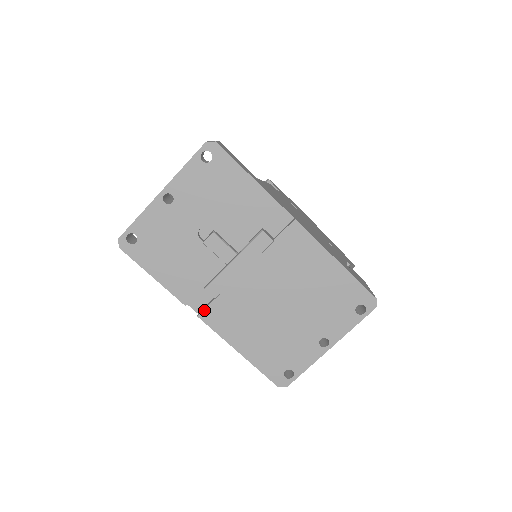
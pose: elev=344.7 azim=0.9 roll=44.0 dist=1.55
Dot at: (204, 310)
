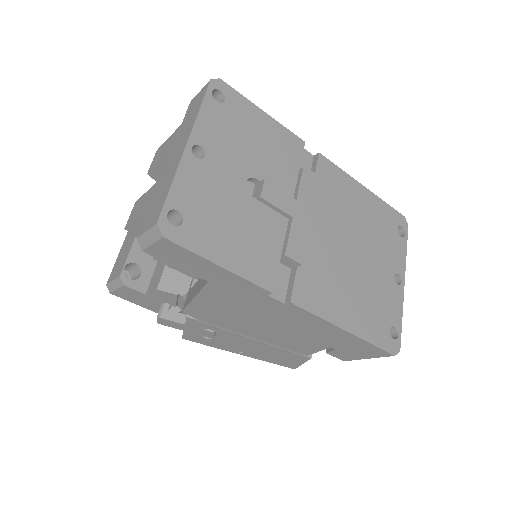
Dot at: (293, 290)
